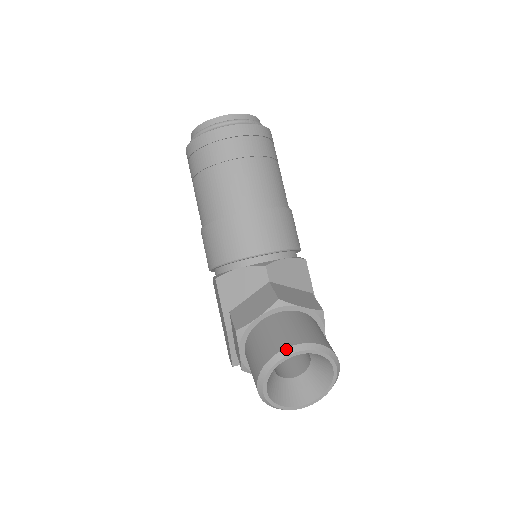
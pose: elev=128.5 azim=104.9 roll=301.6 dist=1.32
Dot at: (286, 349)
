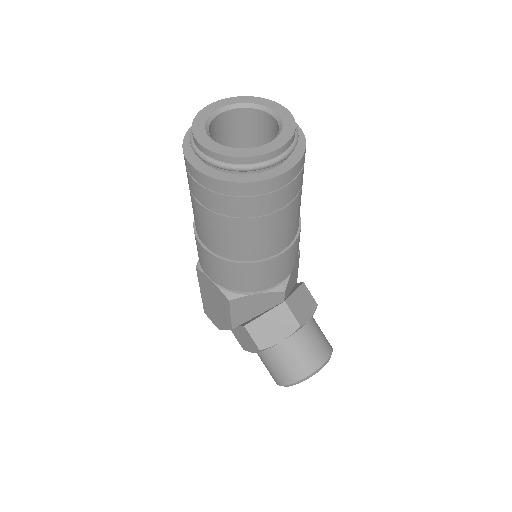
Dot at: (314, 373)
